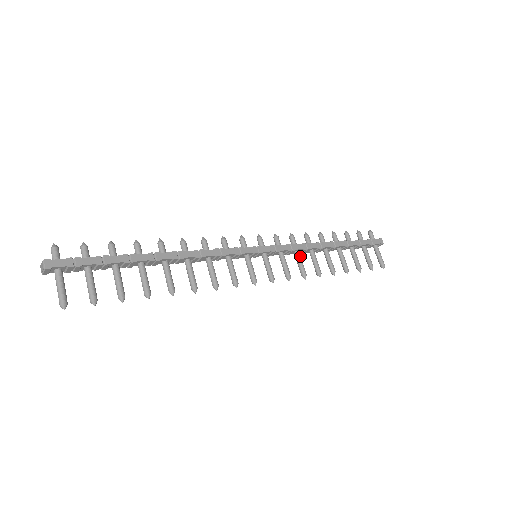
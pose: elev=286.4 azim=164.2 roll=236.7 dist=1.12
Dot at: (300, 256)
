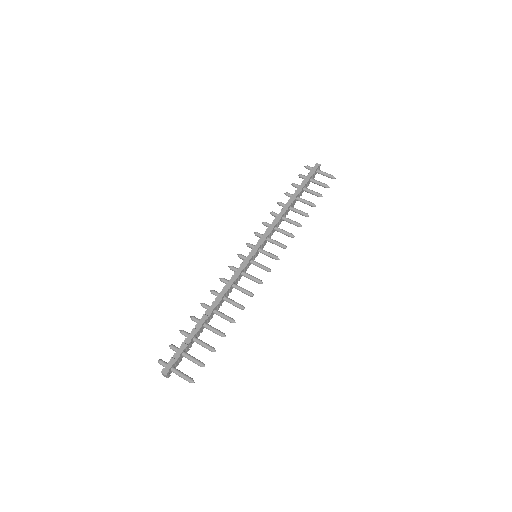
Dot at: (279, 229)
